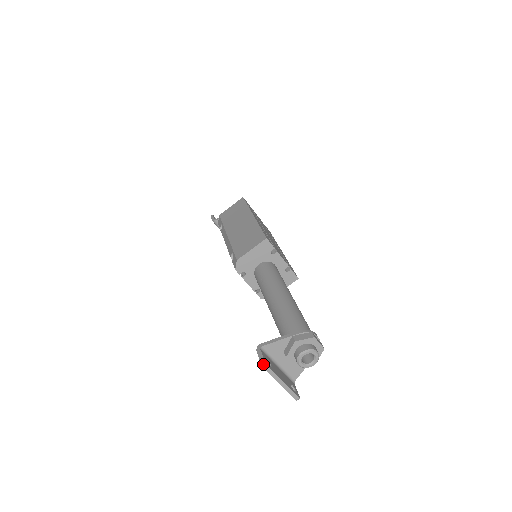
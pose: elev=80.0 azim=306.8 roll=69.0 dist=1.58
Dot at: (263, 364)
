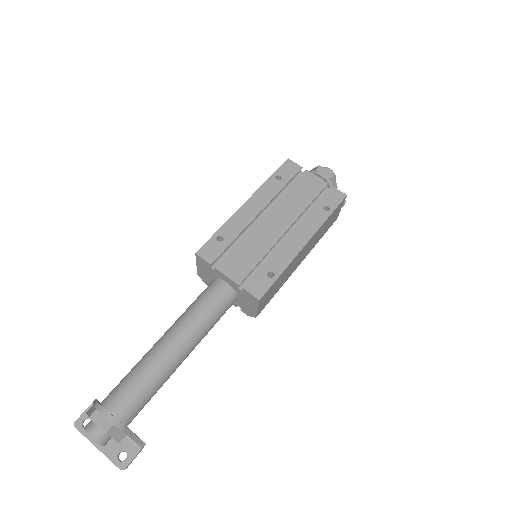
Dot at: (75, 423)
